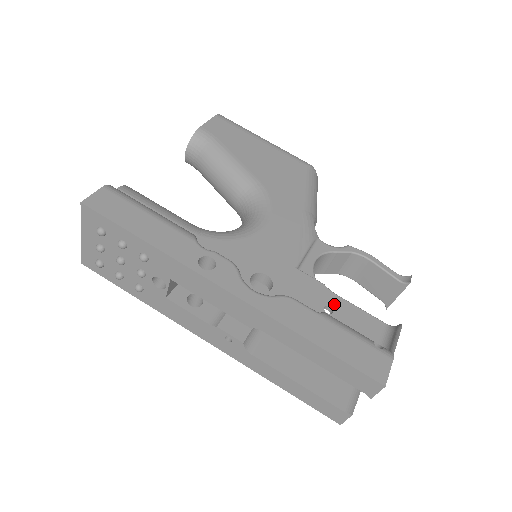
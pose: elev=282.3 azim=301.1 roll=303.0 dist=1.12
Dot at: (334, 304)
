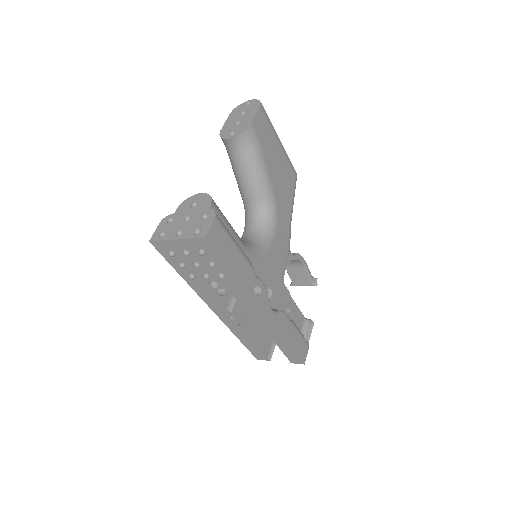
Dot at: (291, 306)
